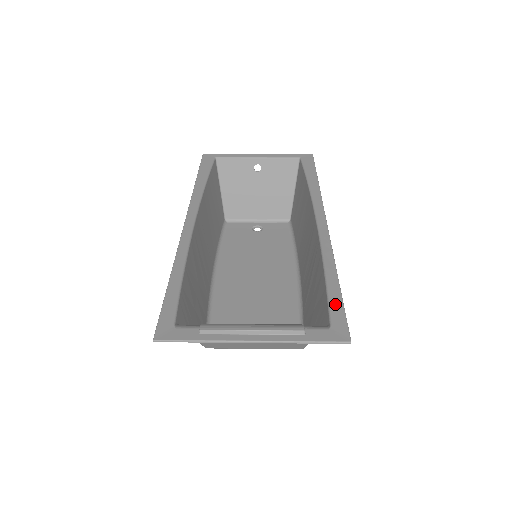
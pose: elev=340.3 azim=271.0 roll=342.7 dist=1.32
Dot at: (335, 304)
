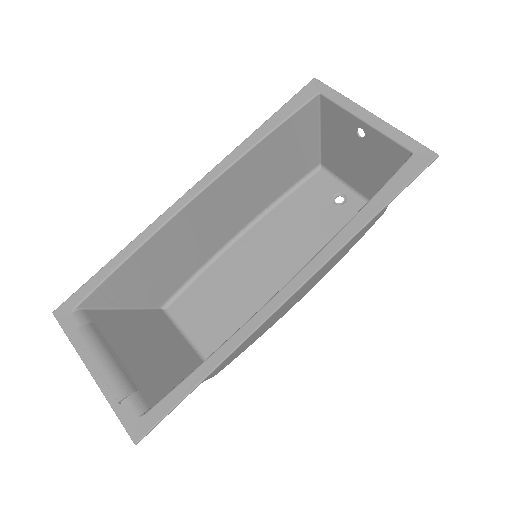
Dot at: (170, 400)
